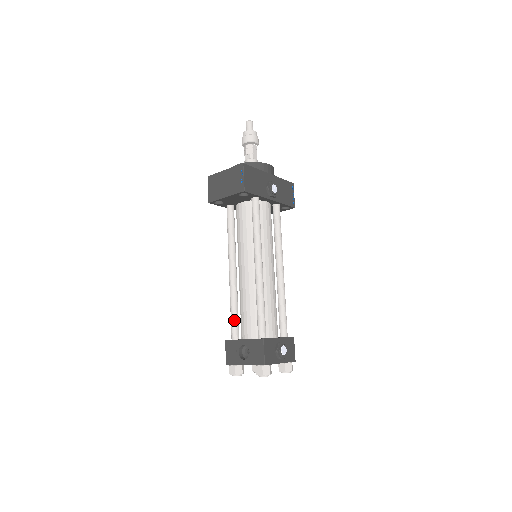
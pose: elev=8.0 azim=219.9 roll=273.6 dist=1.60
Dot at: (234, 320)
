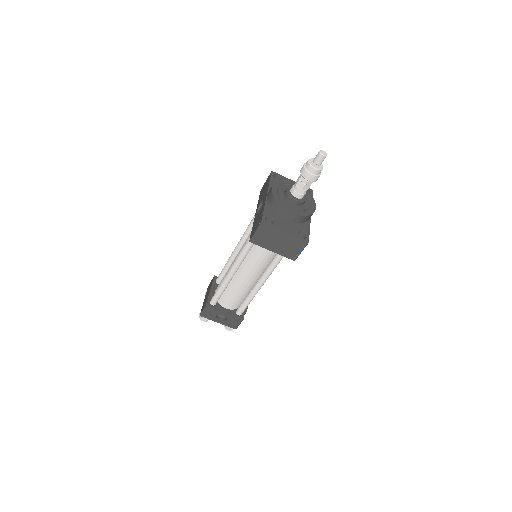
Dot at: occluded
